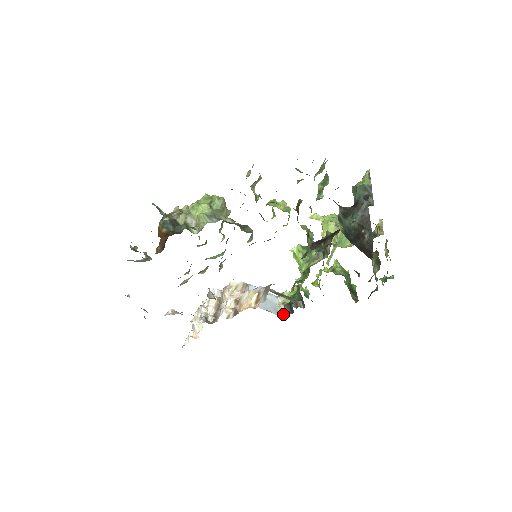
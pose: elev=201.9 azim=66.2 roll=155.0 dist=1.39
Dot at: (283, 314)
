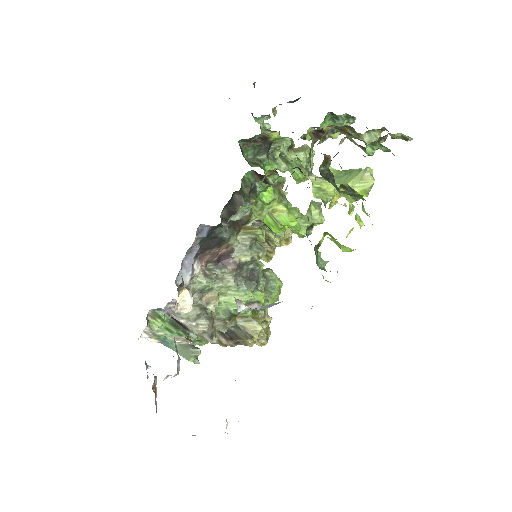
Dot at: occluded
